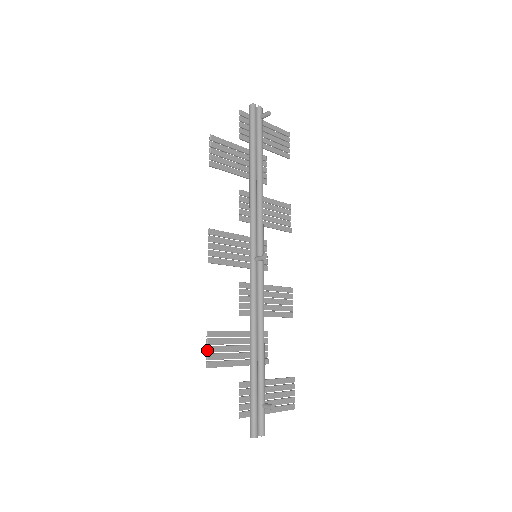
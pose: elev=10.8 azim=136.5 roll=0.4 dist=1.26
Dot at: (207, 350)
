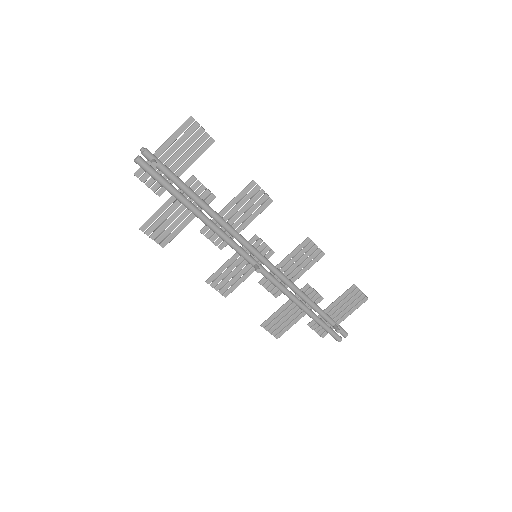
Dot at: occluded
